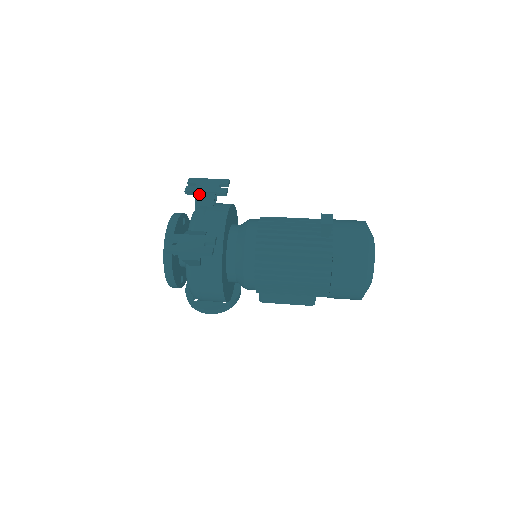
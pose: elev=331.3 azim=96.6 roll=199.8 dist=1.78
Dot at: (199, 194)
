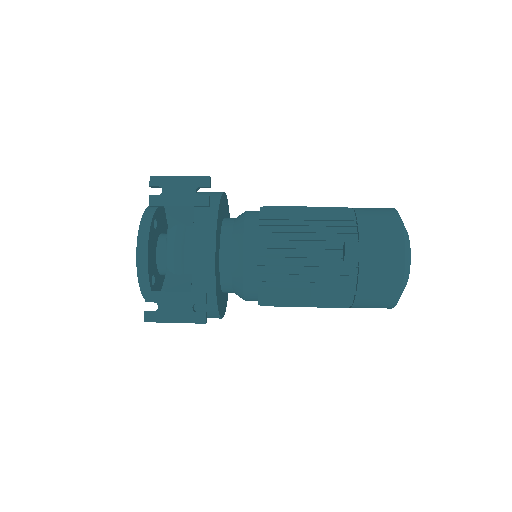
Dot at: (170, 208)
